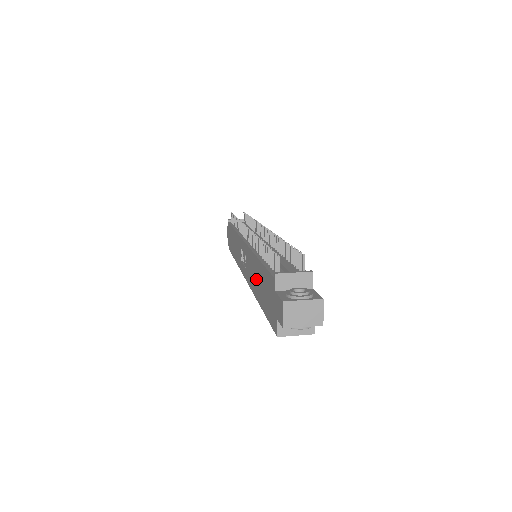
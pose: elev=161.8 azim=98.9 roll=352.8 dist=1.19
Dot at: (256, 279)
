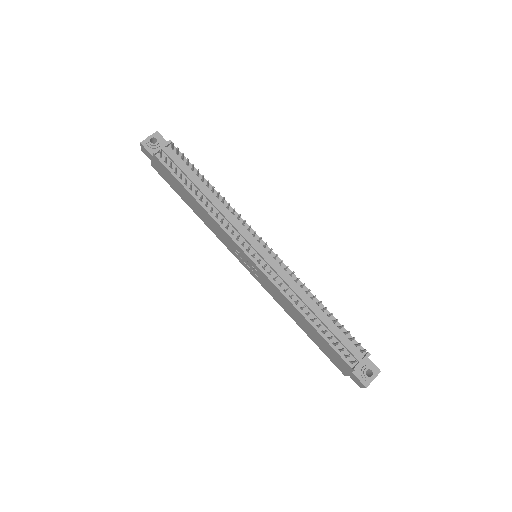
Dot at: (298, 319)
